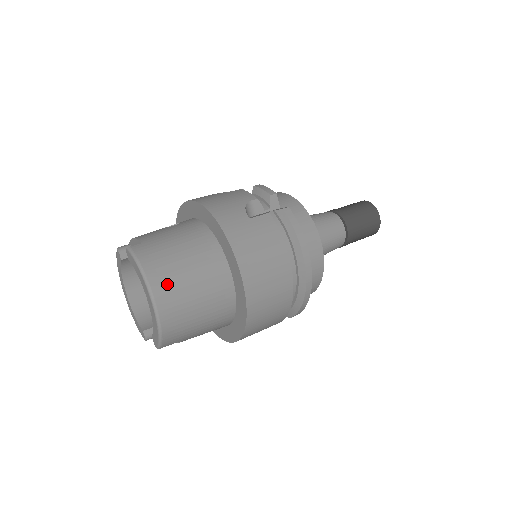
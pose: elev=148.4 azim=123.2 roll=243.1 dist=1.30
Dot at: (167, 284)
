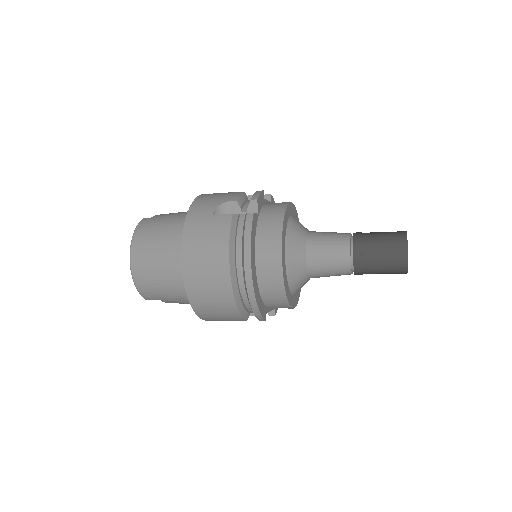
Dot at: (142, 249)
